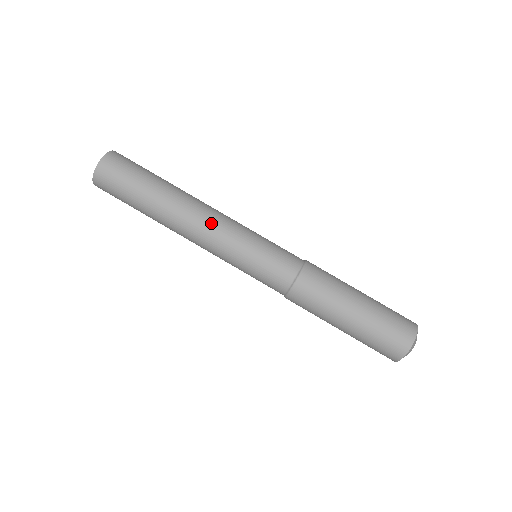
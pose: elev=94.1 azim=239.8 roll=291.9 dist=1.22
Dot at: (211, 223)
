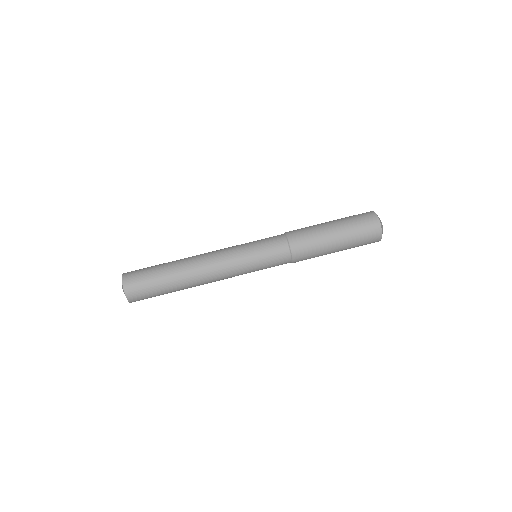
Dot at: (215, 252)
